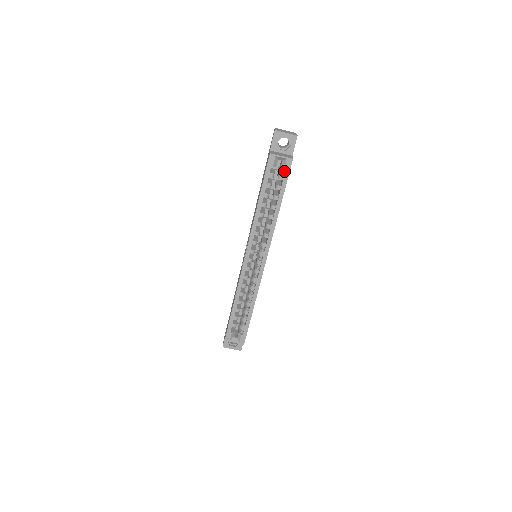
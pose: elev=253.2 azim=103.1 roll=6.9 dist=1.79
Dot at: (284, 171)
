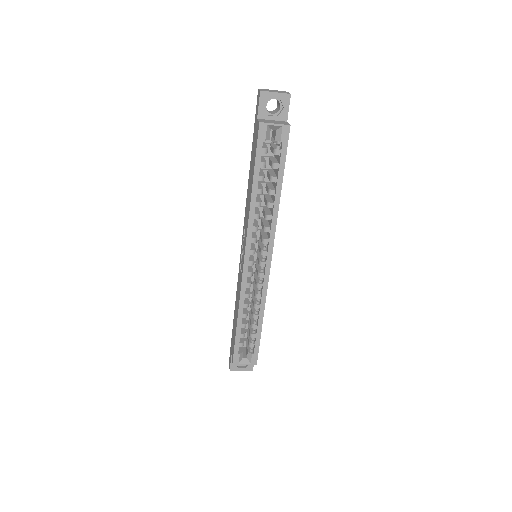
Dot at: (280, 143)
